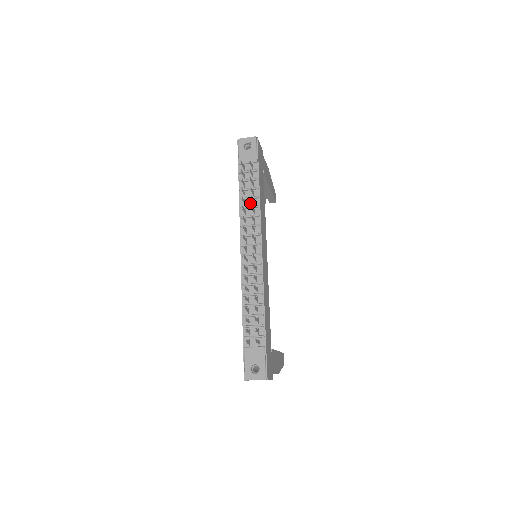
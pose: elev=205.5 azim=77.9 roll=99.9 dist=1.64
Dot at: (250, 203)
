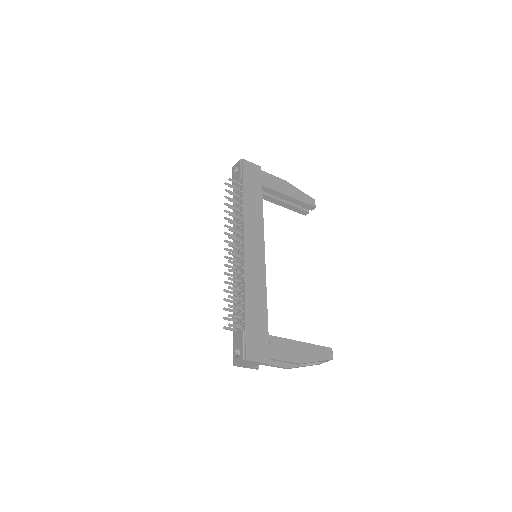
Dot at: (238, 213)
